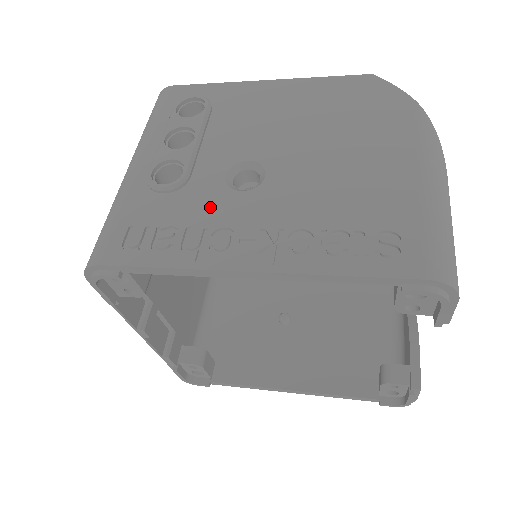
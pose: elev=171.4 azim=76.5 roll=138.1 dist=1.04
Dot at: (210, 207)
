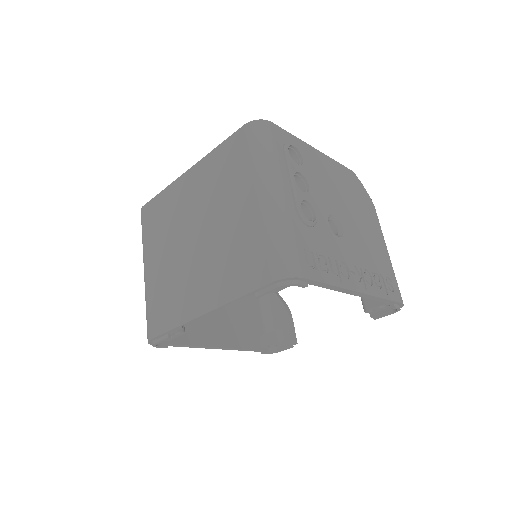
Dot at: (332, 245)
